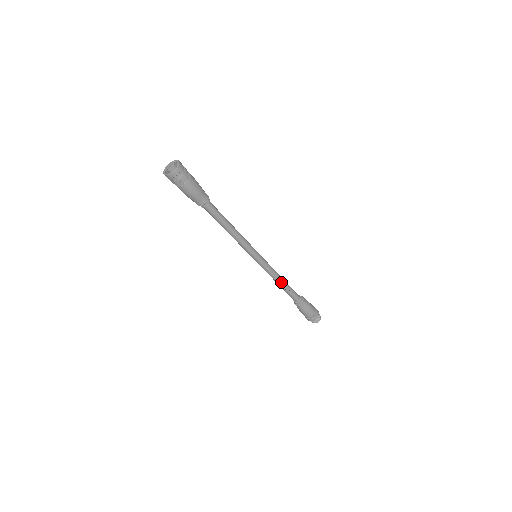
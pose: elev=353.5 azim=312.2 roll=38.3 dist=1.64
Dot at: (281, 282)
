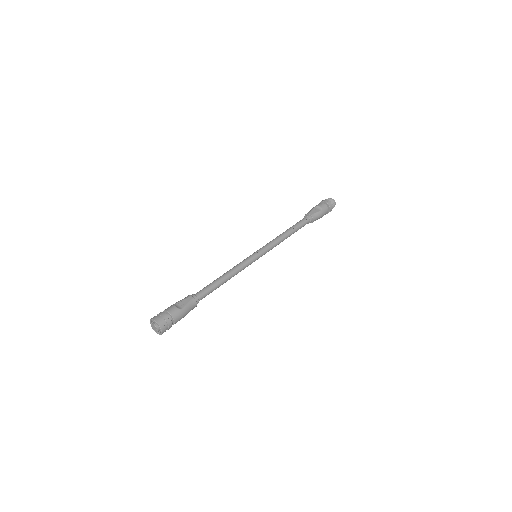
Dot at: occluded
